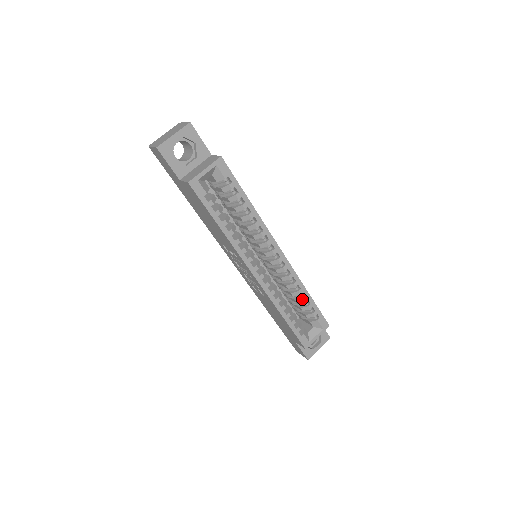
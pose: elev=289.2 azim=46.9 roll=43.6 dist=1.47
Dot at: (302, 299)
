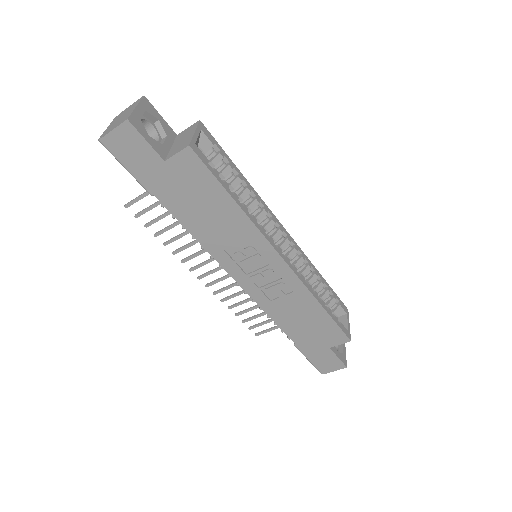
Dot at: (320, 283)
